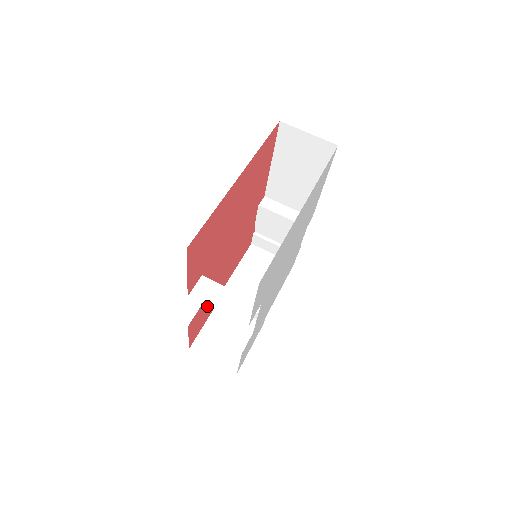
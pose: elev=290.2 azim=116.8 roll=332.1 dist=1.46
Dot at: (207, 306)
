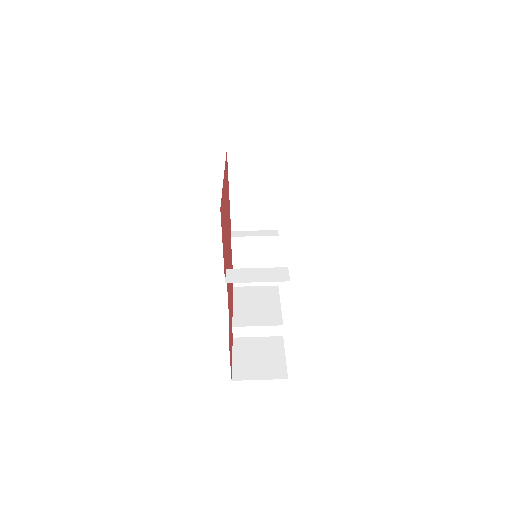
Dot at: (230, 330)
